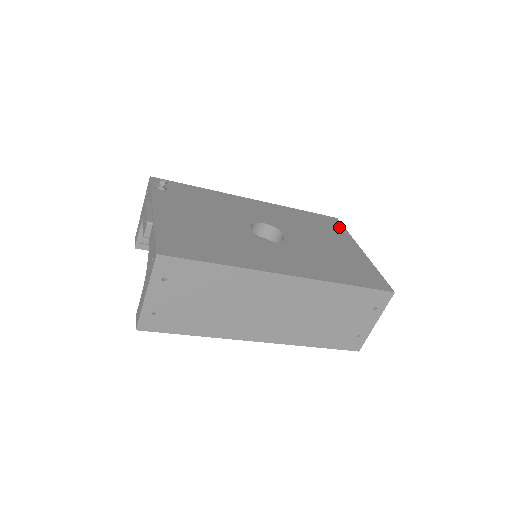
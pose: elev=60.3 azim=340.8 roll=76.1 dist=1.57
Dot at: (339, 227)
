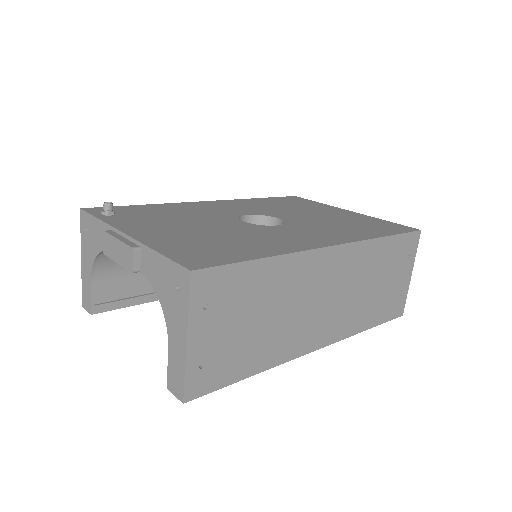
Dot at: (307, 201)
